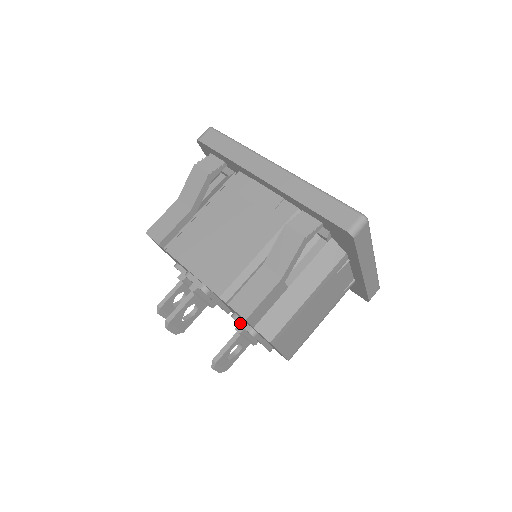
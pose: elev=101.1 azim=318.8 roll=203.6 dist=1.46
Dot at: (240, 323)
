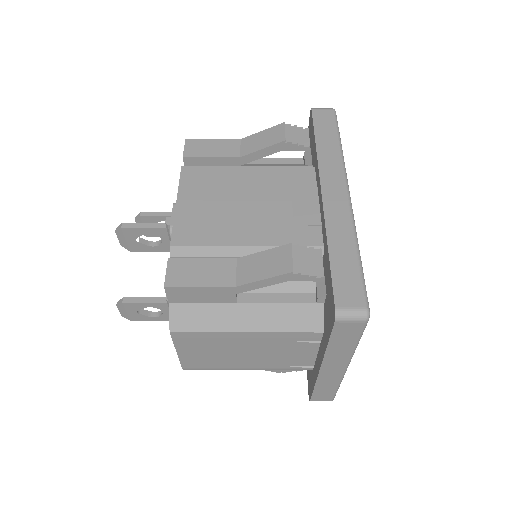
Dot at: occluded
